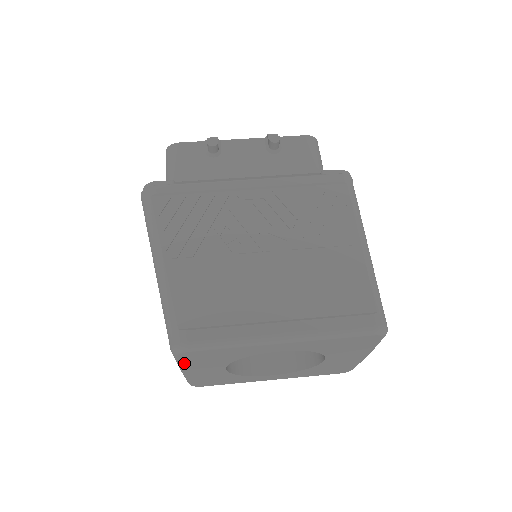
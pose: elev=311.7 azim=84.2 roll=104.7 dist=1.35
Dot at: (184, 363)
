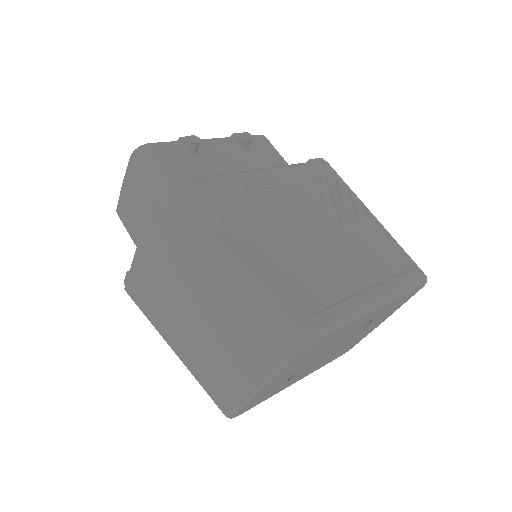
Dot at: (284, 368)
